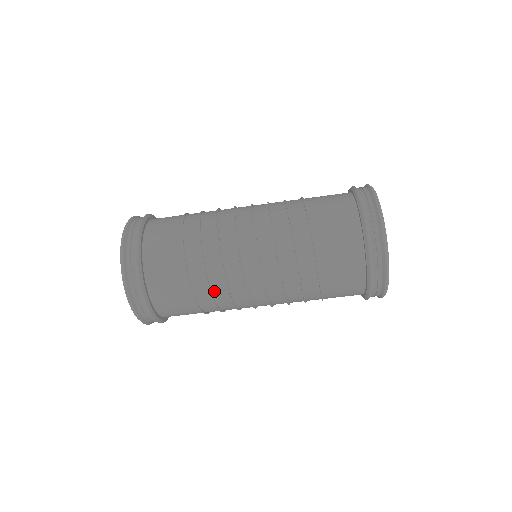
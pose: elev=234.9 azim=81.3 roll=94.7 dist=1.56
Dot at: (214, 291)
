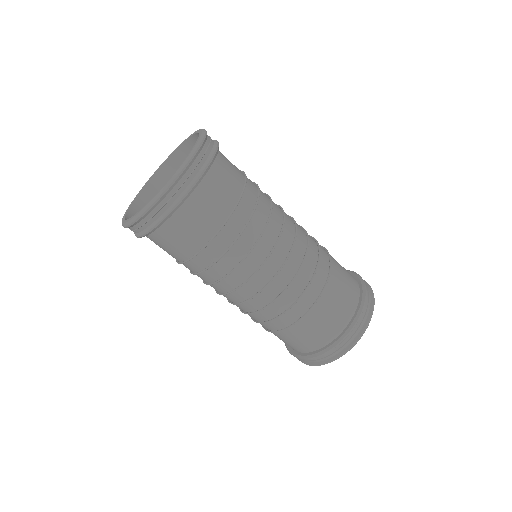
Dot at: (197, 275)
